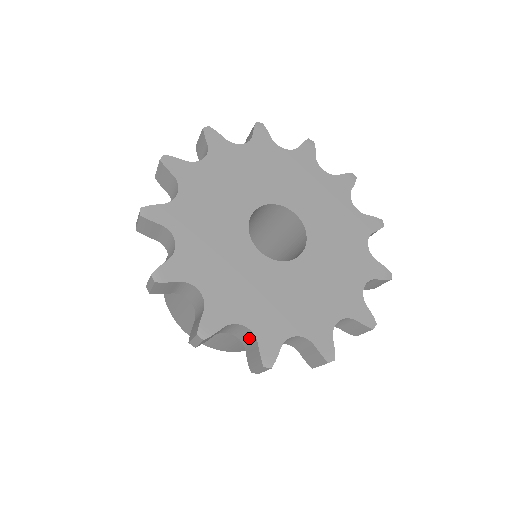
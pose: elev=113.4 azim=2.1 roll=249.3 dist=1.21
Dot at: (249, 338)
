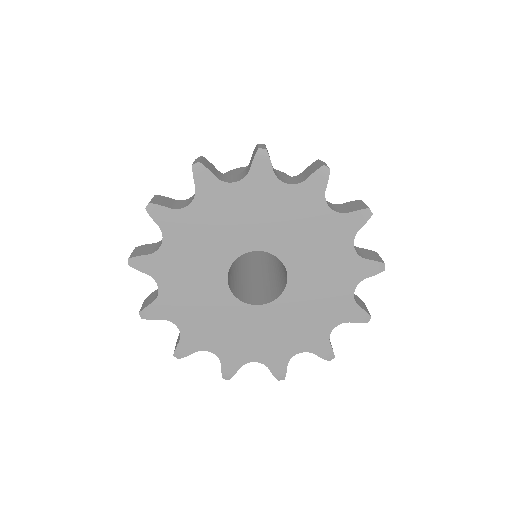
Dot at: occluded
